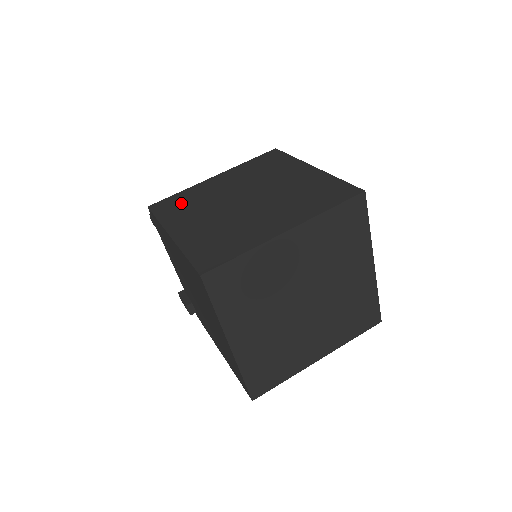
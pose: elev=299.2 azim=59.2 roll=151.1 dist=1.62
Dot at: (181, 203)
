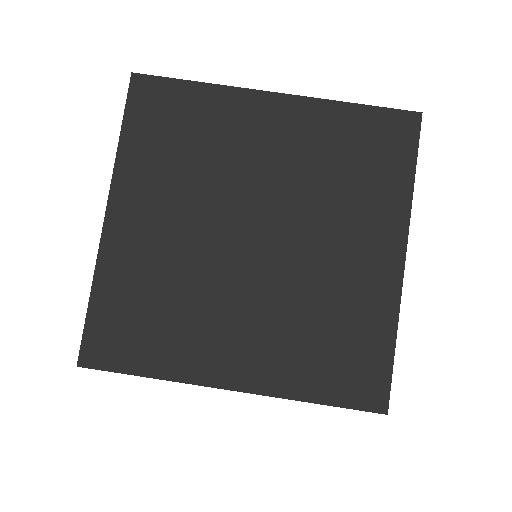
Dot at: occluded
